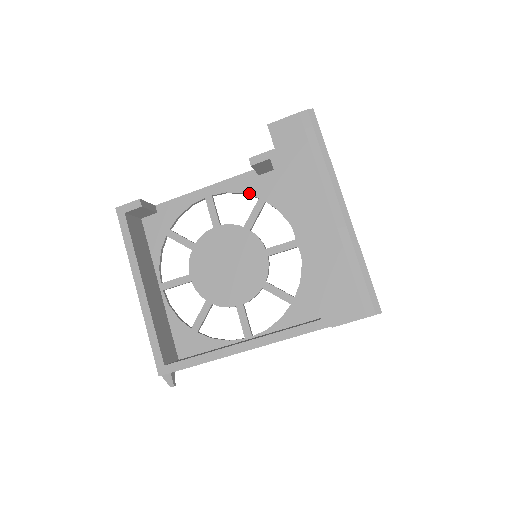
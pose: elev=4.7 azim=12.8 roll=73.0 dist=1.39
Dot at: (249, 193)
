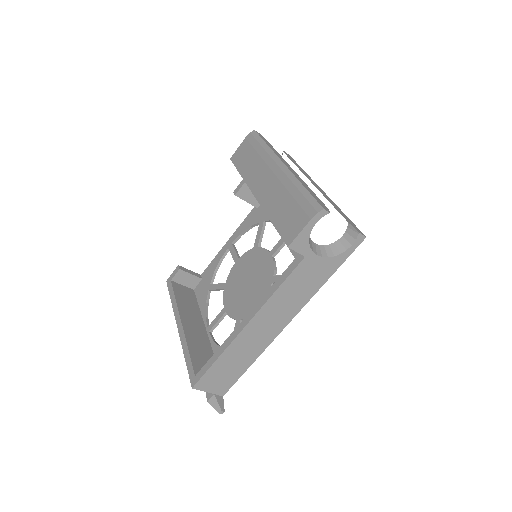
Dot at: (253, 224)
